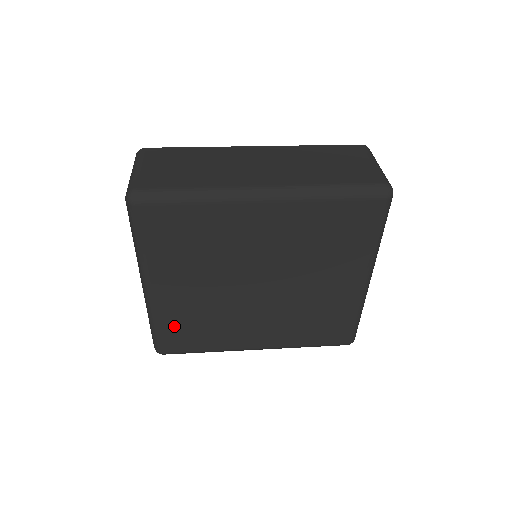
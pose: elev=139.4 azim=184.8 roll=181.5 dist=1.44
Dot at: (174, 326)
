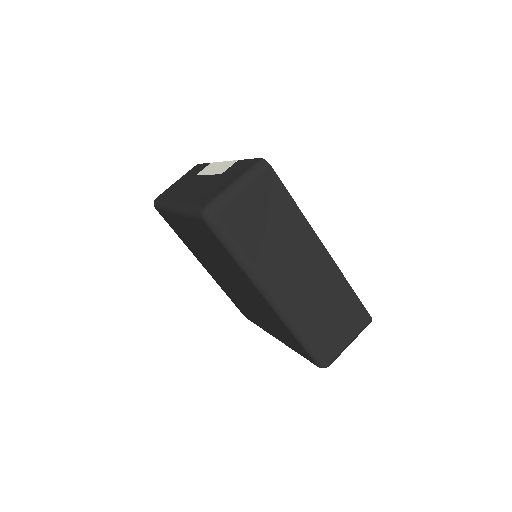
Dot at: (172, 221)
